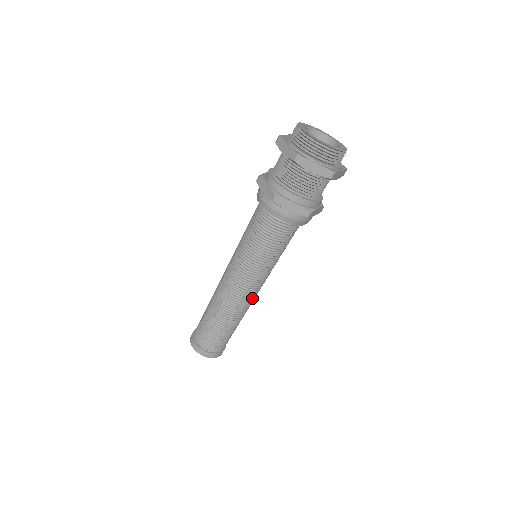
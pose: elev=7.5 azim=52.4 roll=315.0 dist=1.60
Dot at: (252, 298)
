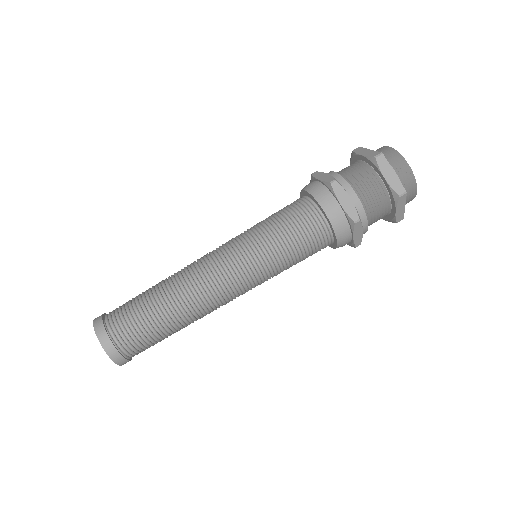
Dot at: occluded
